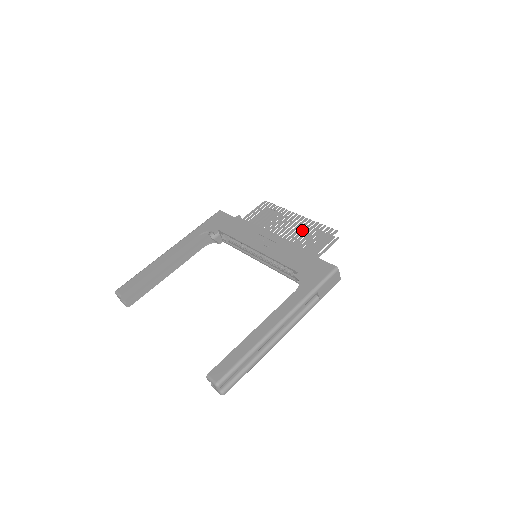
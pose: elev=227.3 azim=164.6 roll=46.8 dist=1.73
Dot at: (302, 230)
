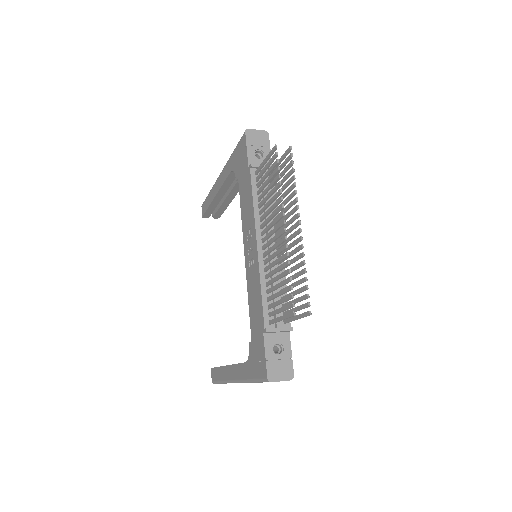
Dot at: (276, 268)
